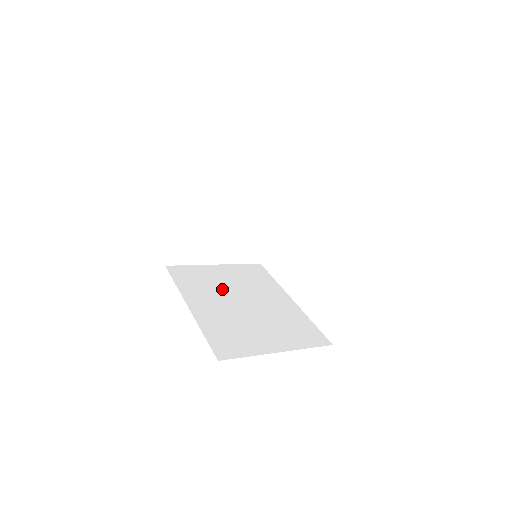
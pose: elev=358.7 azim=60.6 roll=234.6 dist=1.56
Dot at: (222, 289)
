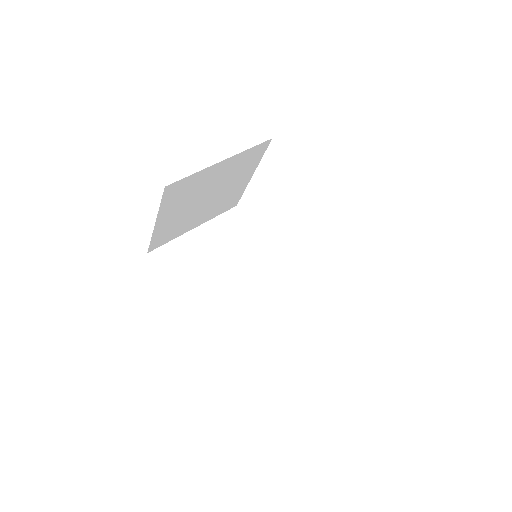
Dot at: (215, 269)
